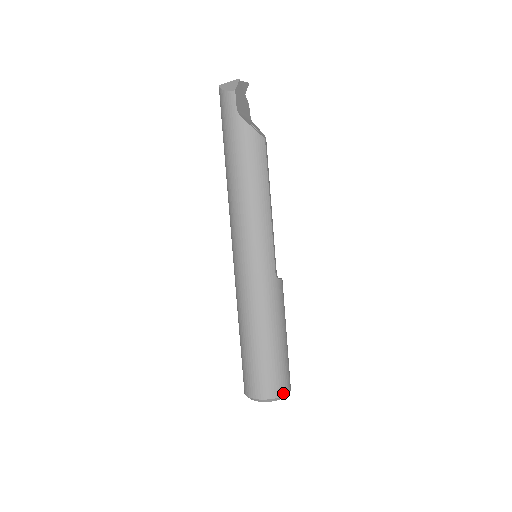
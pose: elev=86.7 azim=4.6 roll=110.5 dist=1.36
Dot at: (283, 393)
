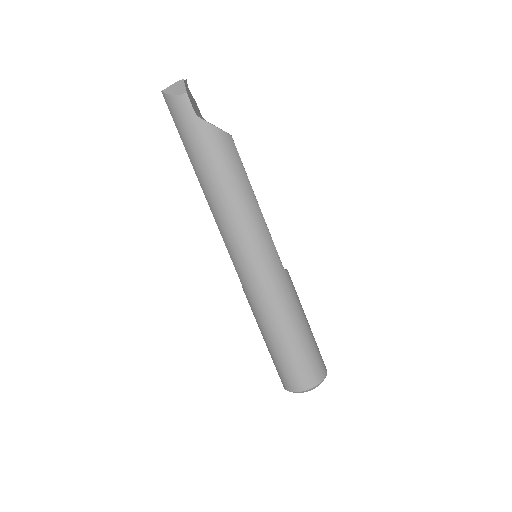
Dot at: (324, 375)
